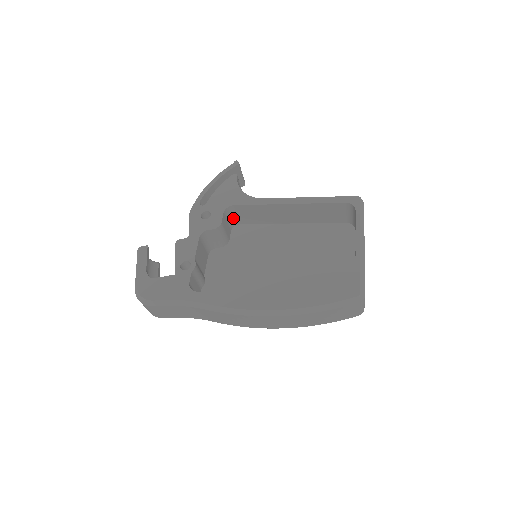
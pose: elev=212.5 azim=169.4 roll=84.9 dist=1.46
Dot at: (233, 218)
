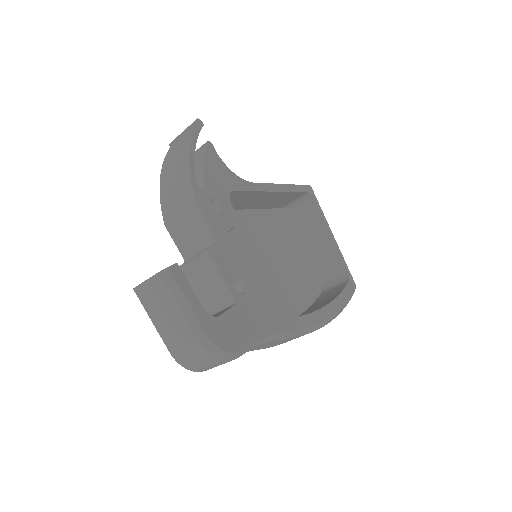
Dot at: occluded
